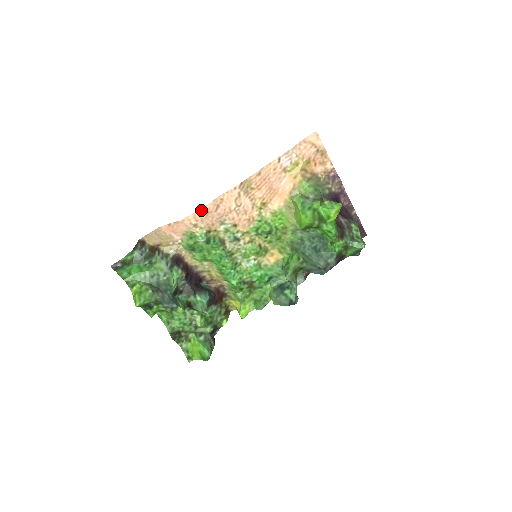
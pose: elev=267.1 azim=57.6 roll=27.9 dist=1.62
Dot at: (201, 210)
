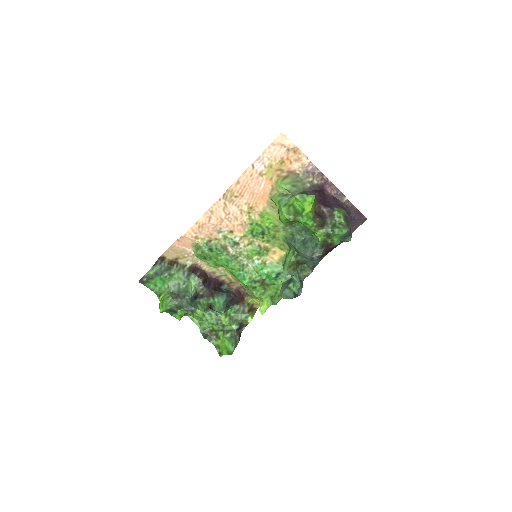
Dot at: (196, 224)
